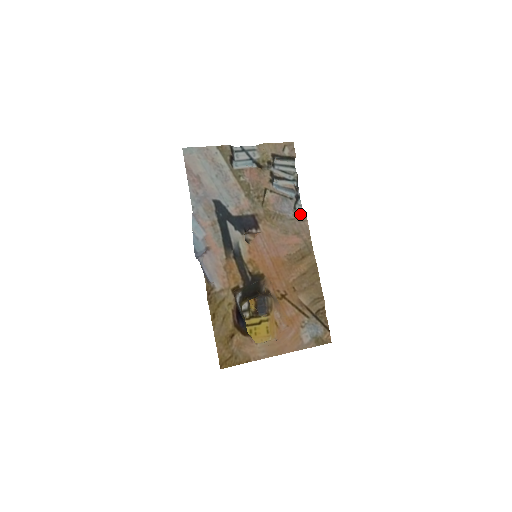
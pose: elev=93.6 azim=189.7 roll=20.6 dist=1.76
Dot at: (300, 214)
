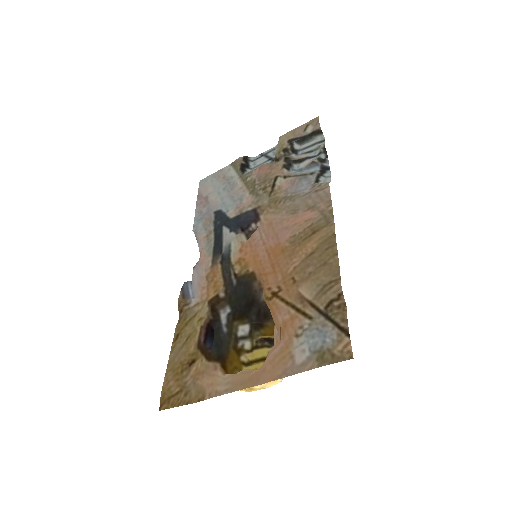
Dot at: (319, 183)
